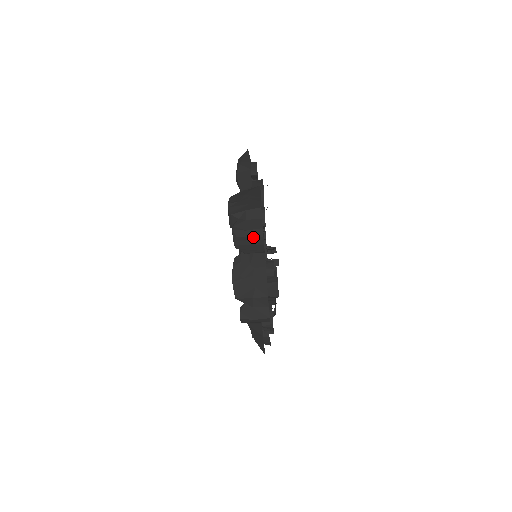
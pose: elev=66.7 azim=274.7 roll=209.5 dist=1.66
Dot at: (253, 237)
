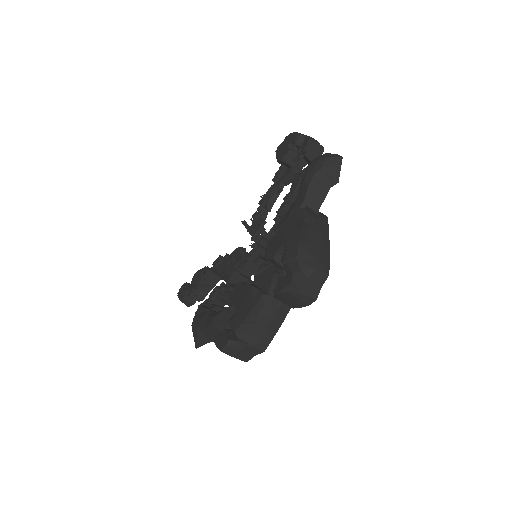
Dot at: (301, 300)
